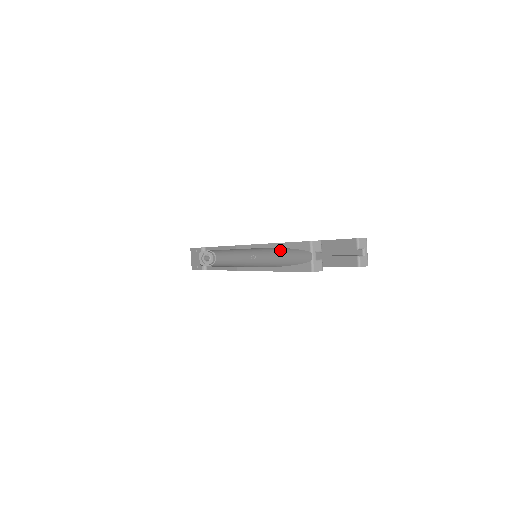
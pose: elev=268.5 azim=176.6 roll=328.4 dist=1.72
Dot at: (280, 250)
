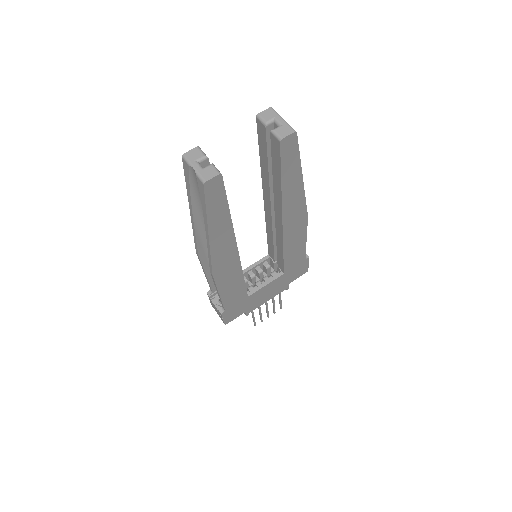
Dot at: (198, 205)
